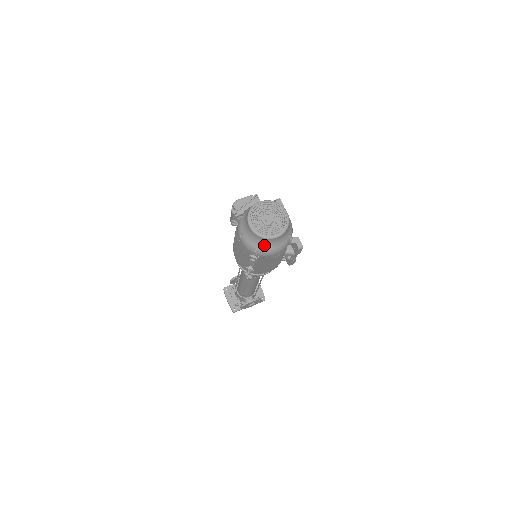
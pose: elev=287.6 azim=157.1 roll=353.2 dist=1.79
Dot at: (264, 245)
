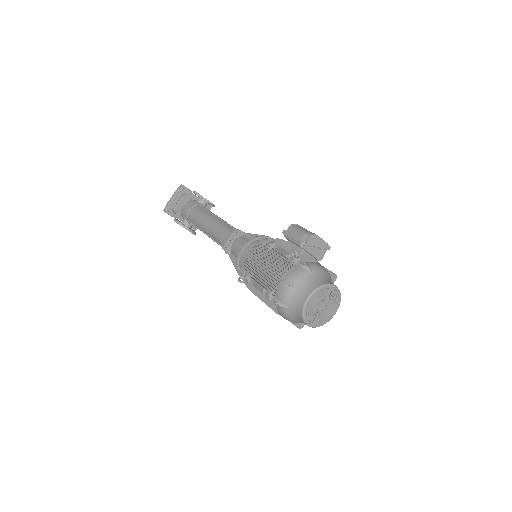
Dot at: (293, 314)
